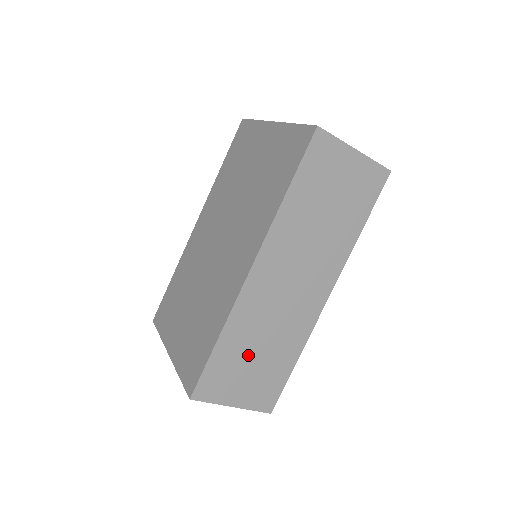
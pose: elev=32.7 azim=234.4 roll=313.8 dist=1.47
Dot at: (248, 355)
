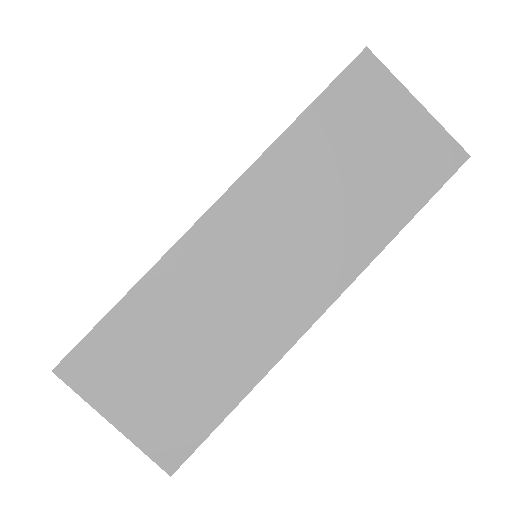
Dot at: (166, 344)
